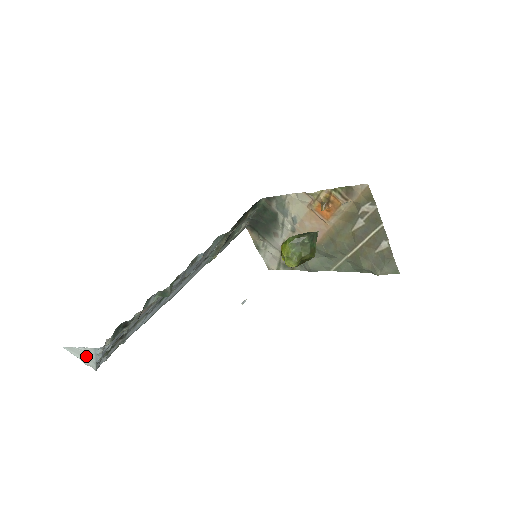
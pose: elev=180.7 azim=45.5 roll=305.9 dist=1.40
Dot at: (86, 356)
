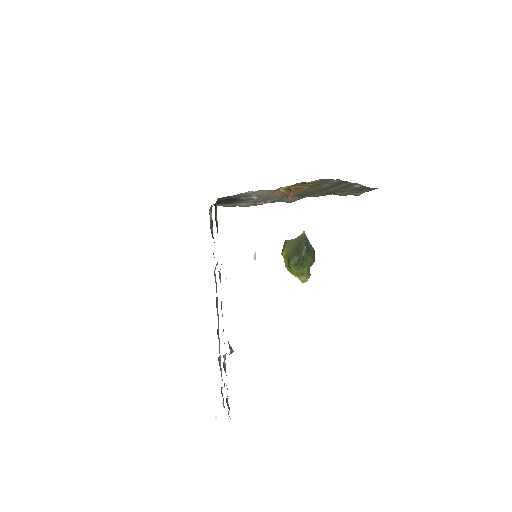
Dot at: occluded
